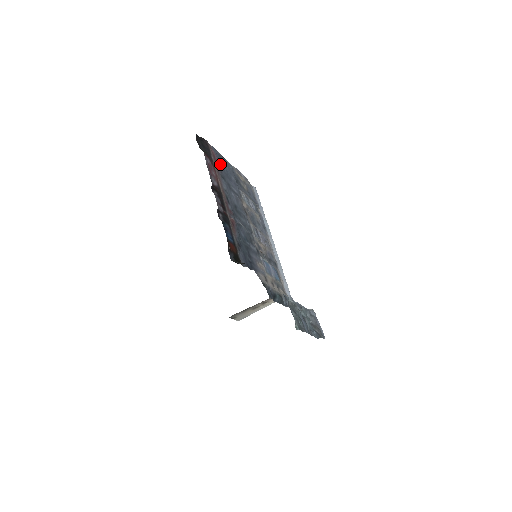
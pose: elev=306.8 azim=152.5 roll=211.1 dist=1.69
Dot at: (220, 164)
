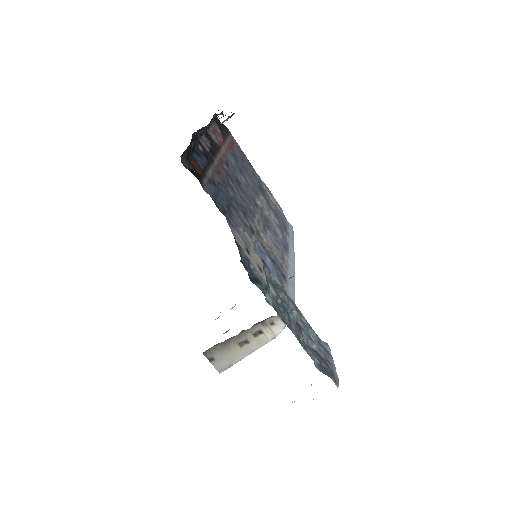
Dot at: (239, 155)
